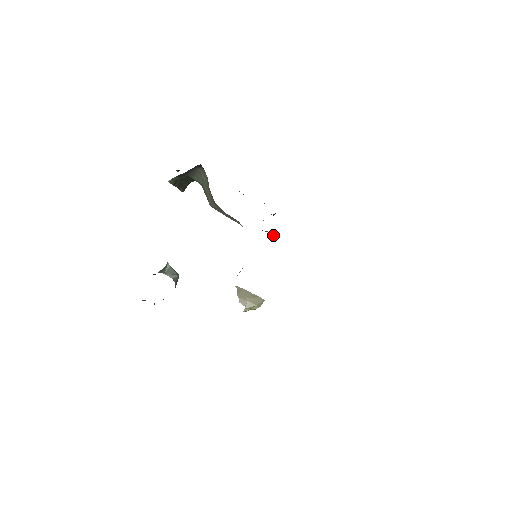
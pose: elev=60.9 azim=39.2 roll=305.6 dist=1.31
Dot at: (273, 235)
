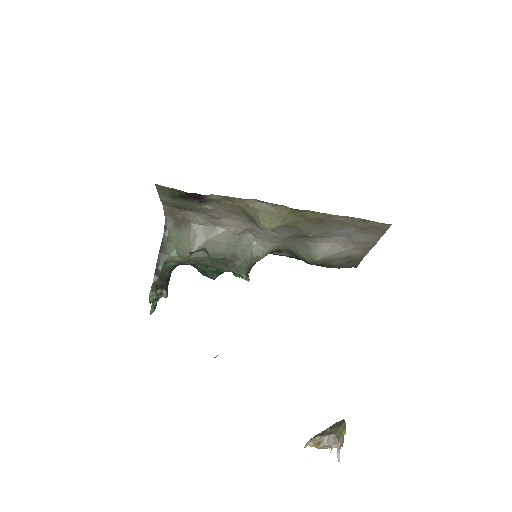
Dot at: (255, 255)
